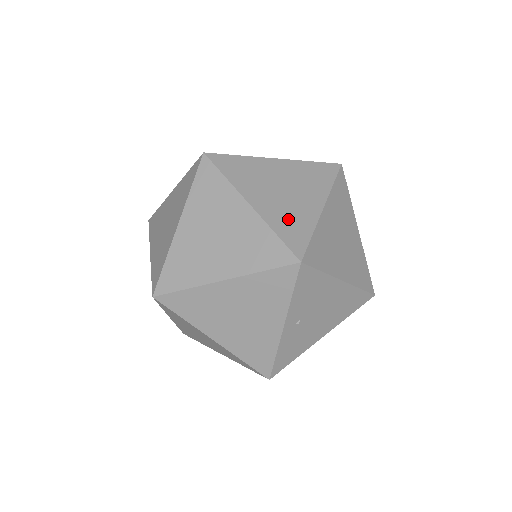
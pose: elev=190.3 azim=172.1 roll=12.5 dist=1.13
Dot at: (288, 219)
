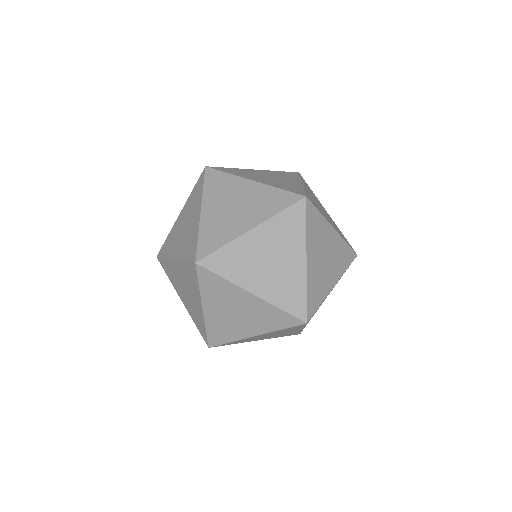
Dot at: (216, 230)
